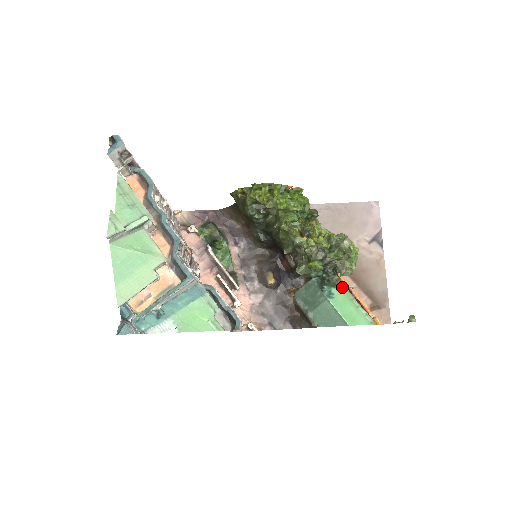
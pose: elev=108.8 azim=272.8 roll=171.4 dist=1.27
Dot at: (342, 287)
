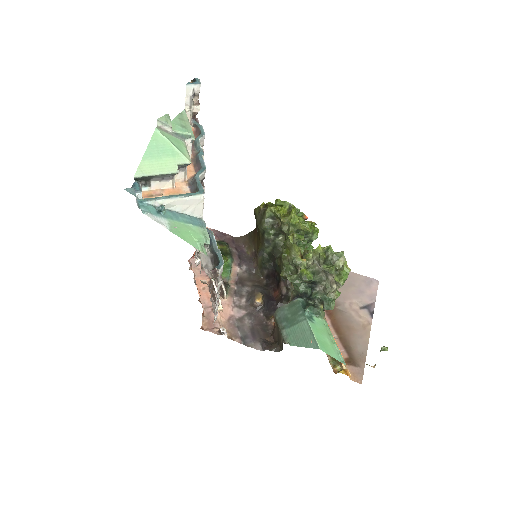
Dot at: (324, 321)
